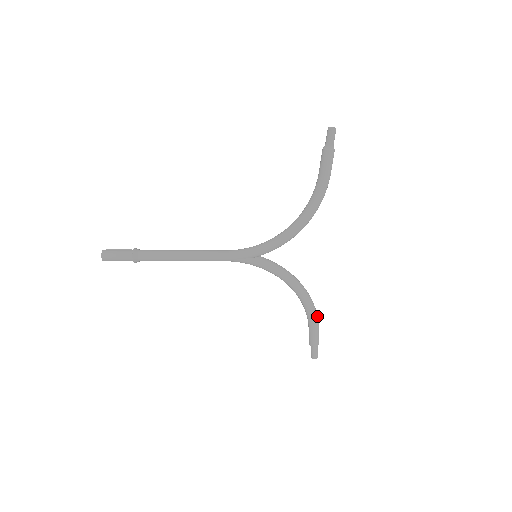
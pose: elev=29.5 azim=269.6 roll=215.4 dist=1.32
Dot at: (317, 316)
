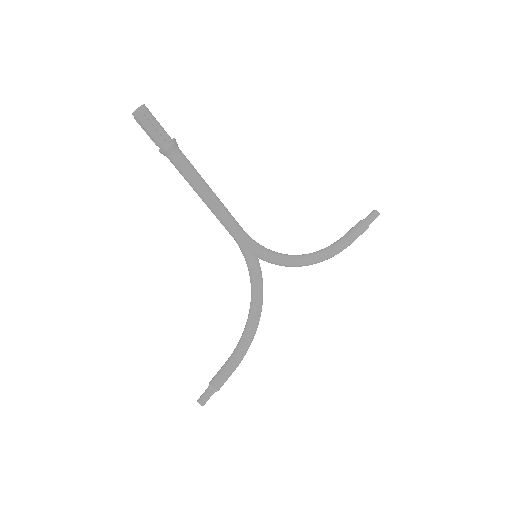
Dot at: occluded
